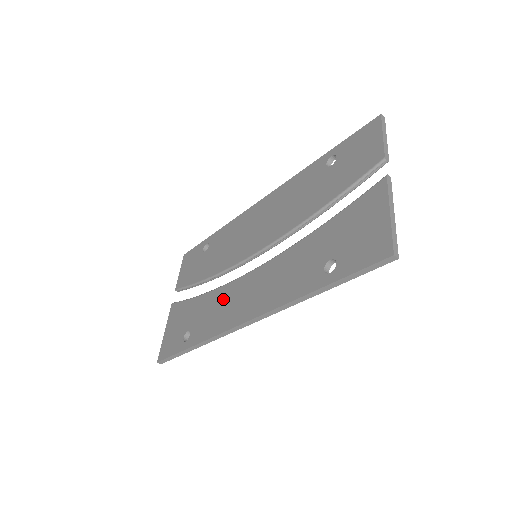
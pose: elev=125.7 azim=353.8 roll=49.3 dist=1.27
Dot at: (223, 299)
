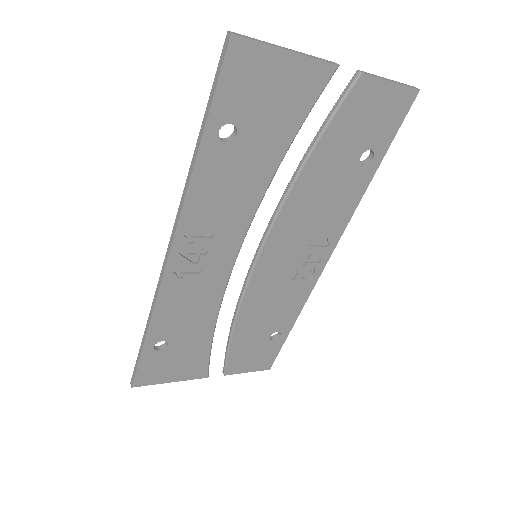
Dot at: occluded
